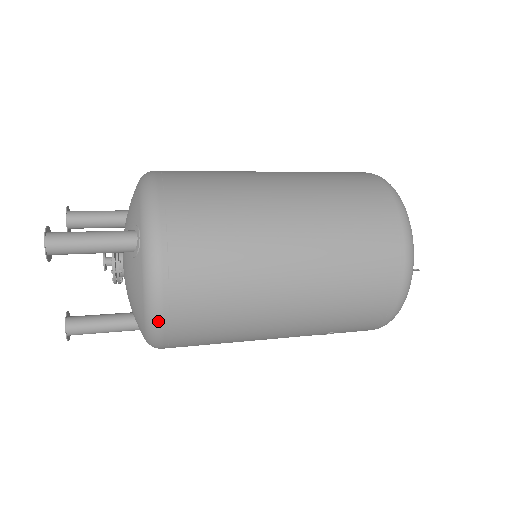
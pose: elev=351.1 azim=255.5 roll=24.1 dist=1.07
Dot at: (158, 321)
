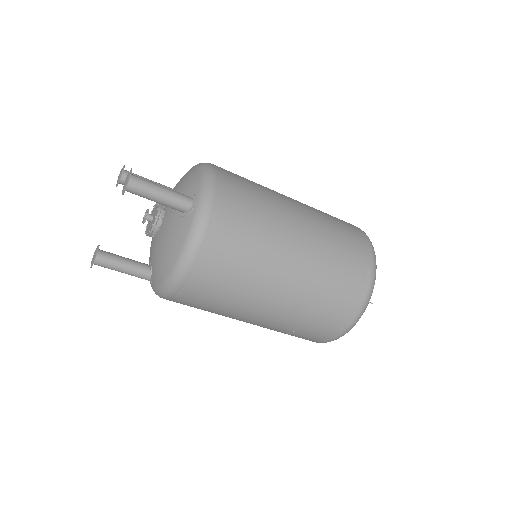
Dot at: (185, 269)
